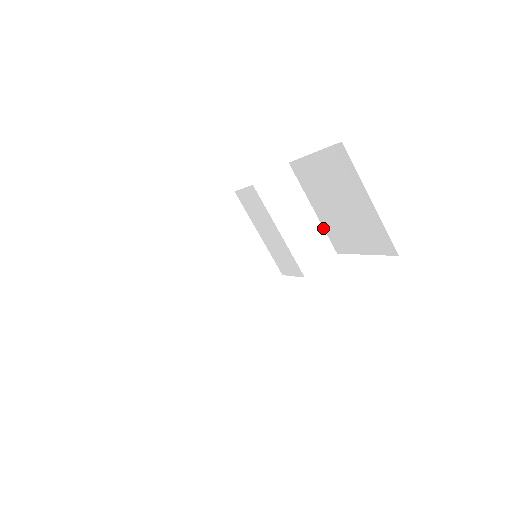
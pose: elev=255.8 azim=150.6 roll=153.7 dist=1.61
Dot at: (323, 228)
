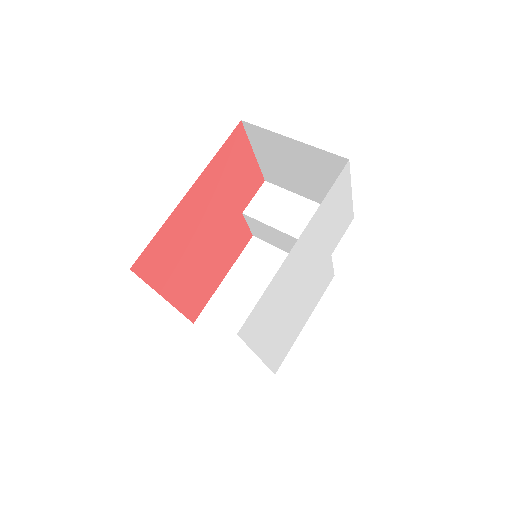
Dot at: occluded
